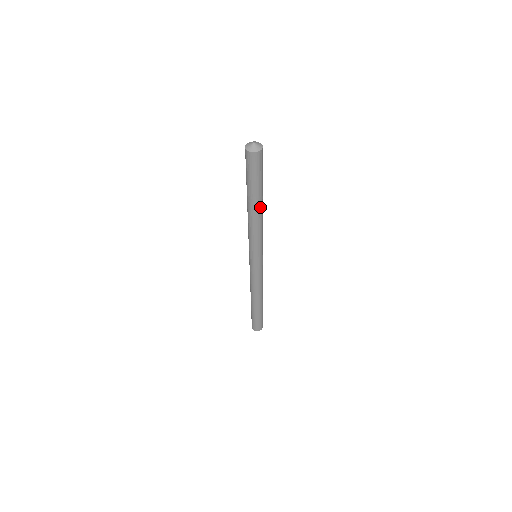
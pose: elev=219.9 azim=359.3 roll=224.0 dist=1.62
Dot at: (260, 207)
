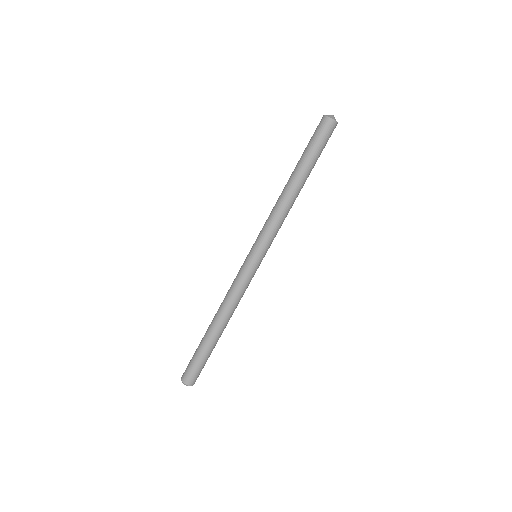
Dot at: (302, 187)
